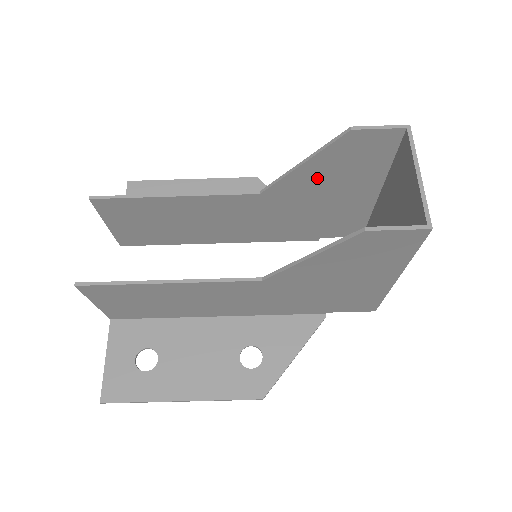
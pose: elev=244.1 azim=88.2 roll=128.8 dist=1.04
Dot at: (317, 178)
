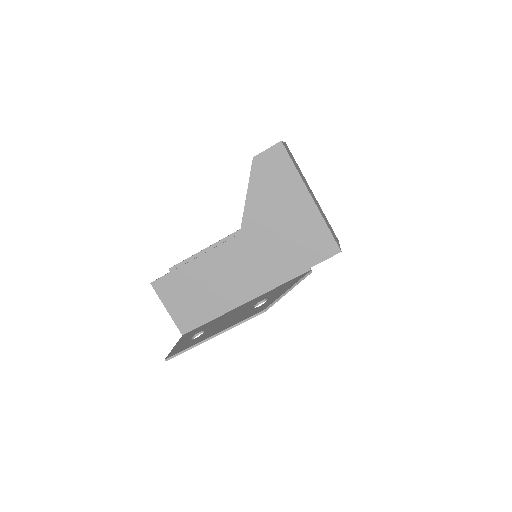
Dot at: occluded
